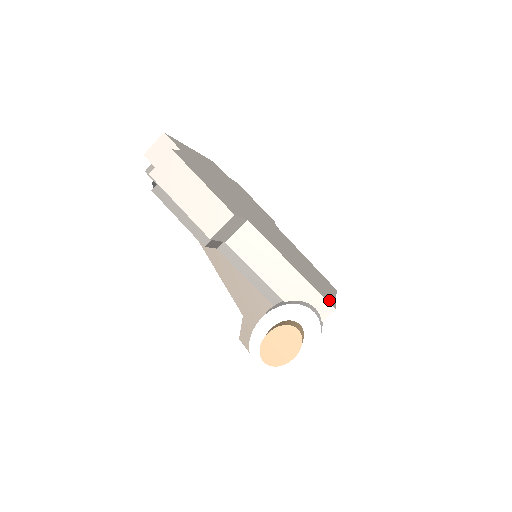
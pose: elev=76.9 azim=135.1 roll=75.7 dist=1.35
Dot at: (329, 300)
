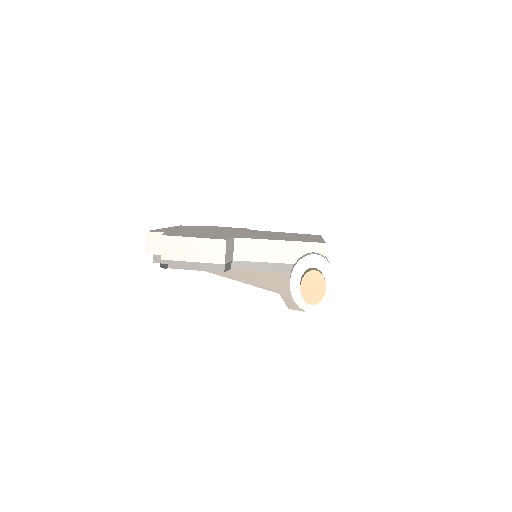
Dot at: occluded
